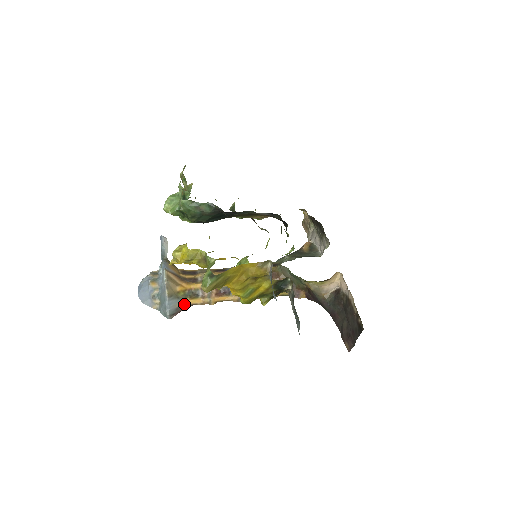
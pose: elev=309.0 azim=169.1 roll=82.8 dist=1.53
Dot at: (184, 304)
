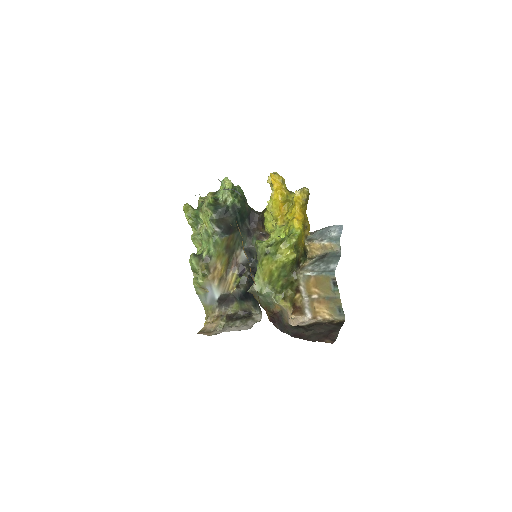
Dot at: occluded
